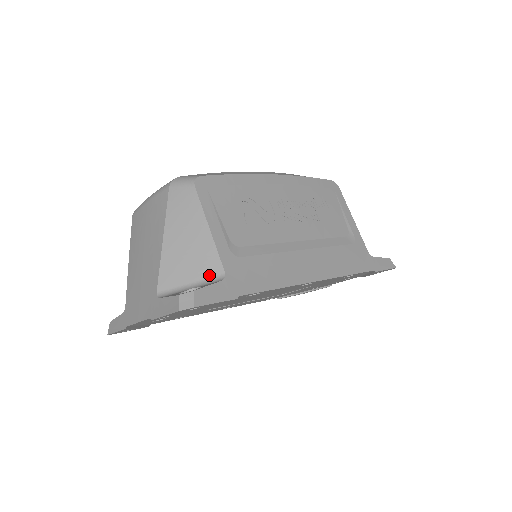
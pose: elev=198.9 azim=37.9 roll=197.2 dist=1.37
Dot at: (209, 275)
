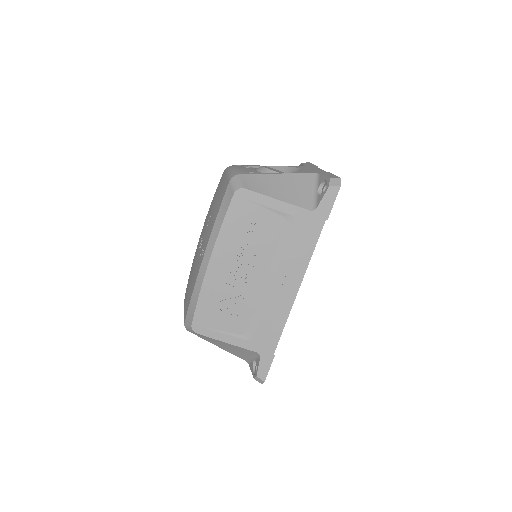
Dot at: (253, 354)
